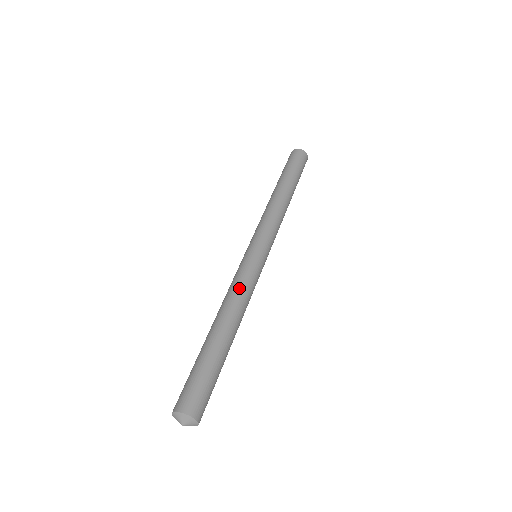
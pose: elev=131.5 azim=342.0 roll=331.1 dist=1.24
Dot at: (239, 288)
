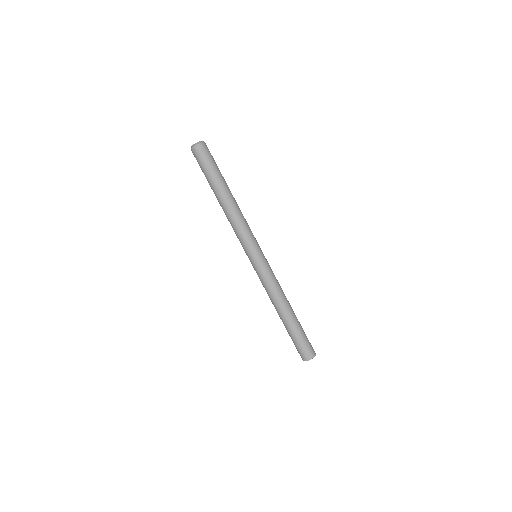
Dot at: (272, 289)
